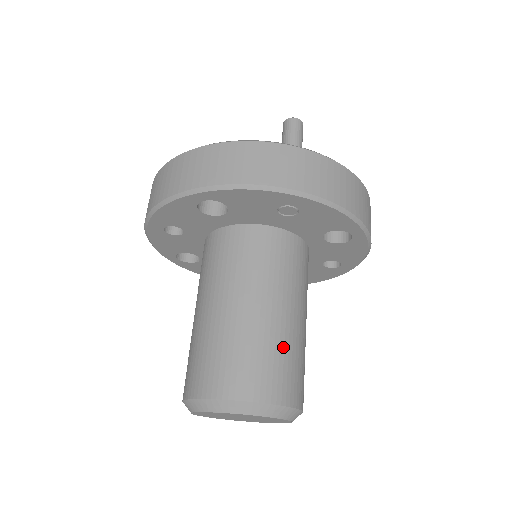
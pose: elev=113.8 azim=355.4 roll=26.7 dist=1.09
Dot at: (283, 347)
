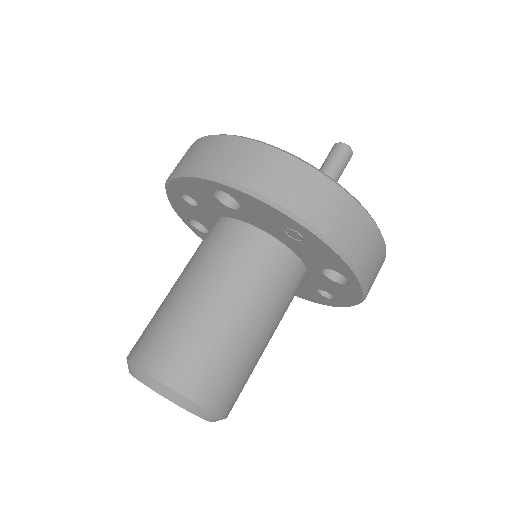
Dot at: (231, 356)
